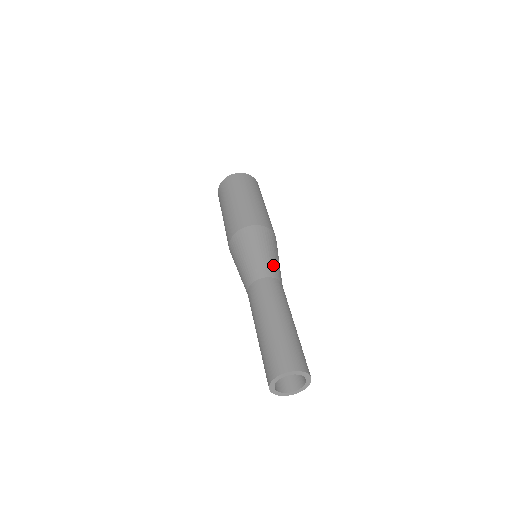
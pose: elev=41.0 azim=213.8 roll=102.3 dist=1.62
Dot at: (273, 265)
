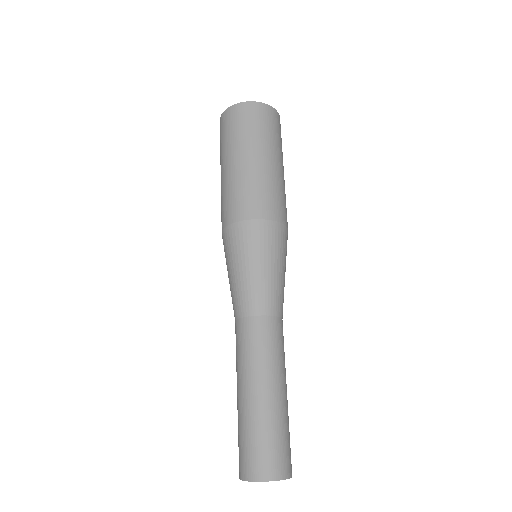
Dot at: (251, 292)
